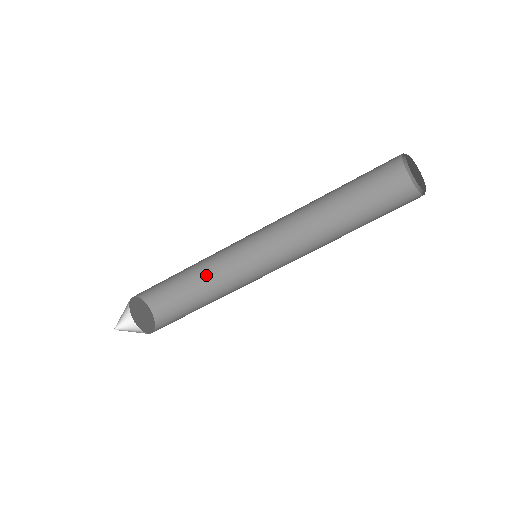
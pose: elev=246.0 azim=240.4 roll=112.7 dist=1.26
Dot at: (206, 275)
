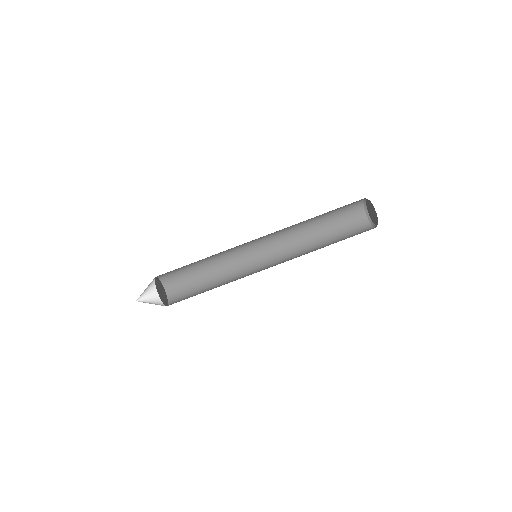
Dot at: (211, 262)
